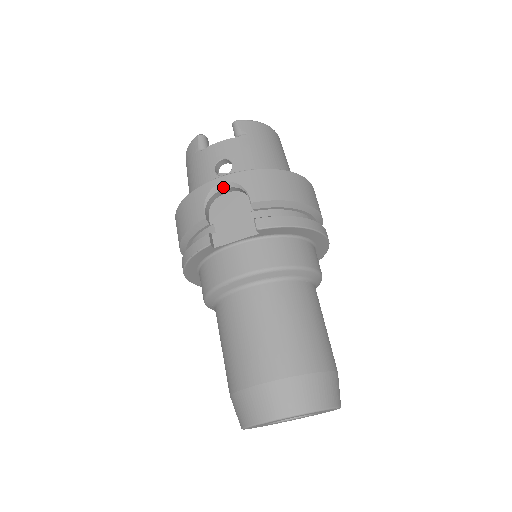
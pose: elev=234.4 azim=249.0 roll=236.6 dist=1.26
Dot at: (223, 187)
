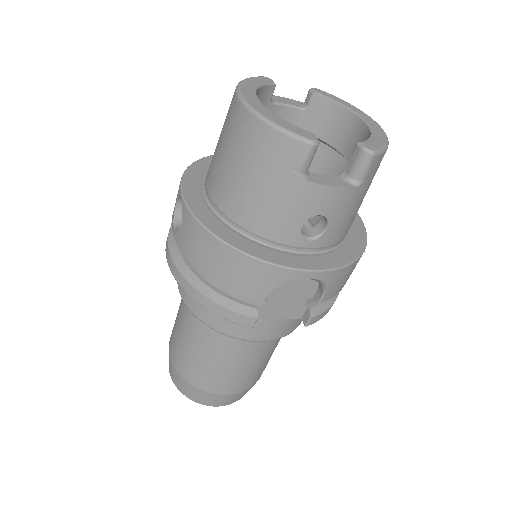
Dot at: occluded
